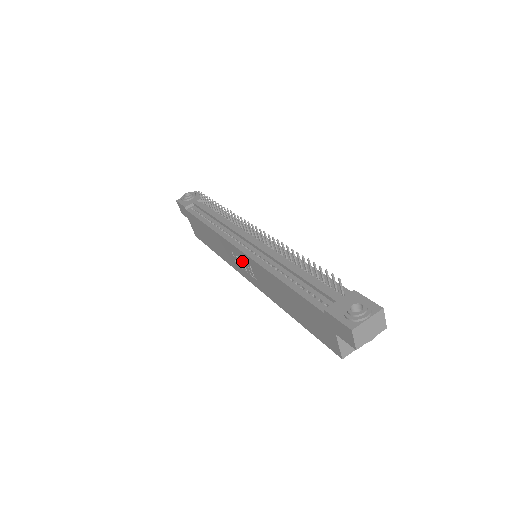
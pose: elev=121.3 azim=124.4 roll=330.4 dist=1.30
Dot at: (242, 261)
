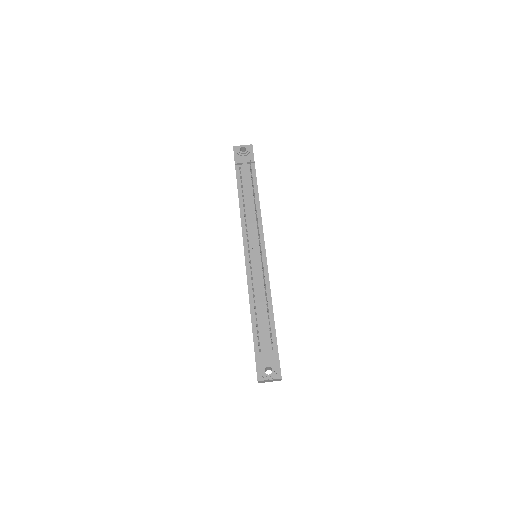
Dot at: occluded
